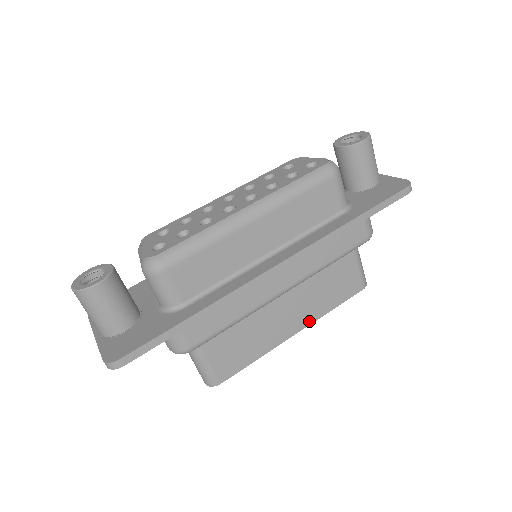
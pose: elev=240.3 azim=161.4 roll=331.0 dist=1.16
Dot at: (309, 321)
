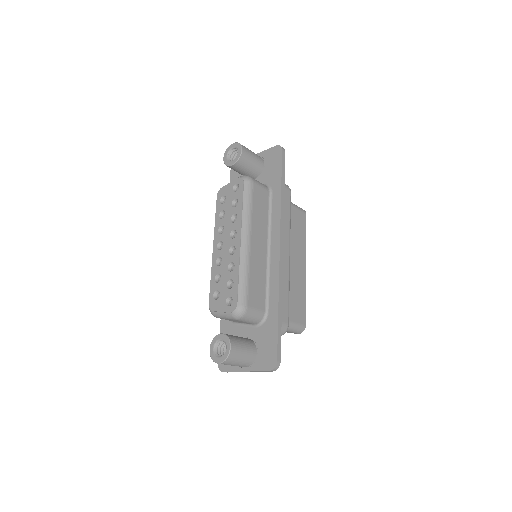
Dot at: (304, 255)
